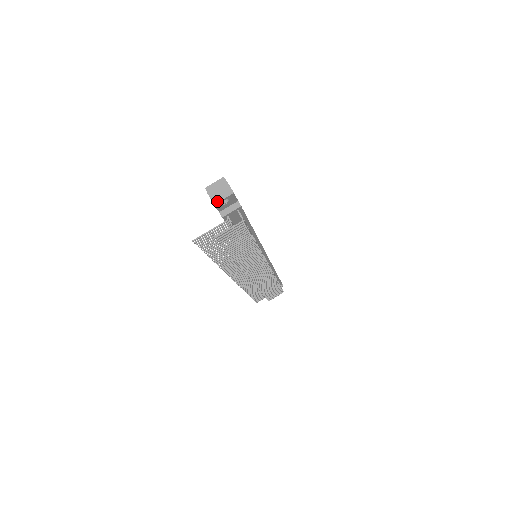
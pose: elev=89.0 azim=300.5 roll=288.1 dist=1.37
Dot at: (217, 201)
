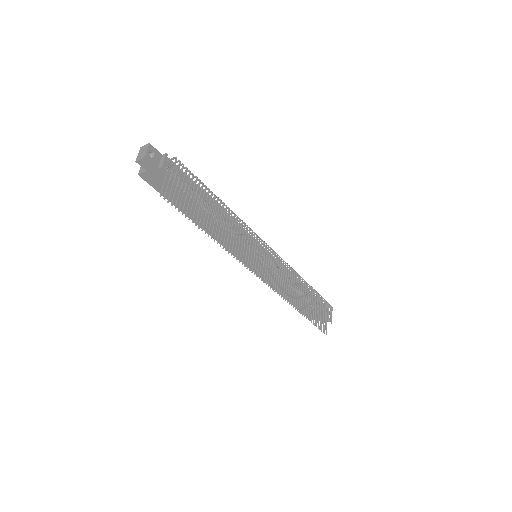
Dot at: (144, 155)
